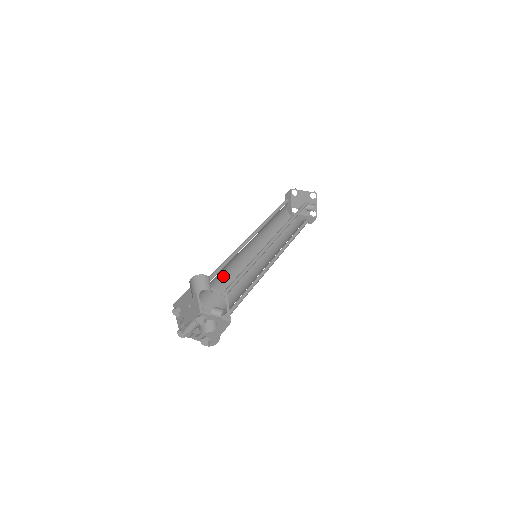
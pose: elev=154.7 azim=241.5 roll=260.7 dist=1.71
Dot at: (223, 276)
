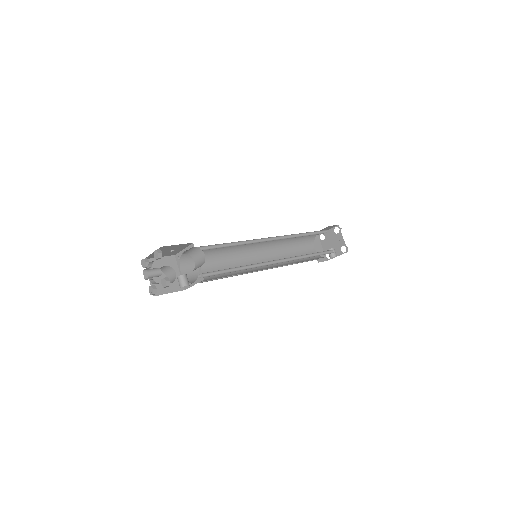
Dot at: occluded
